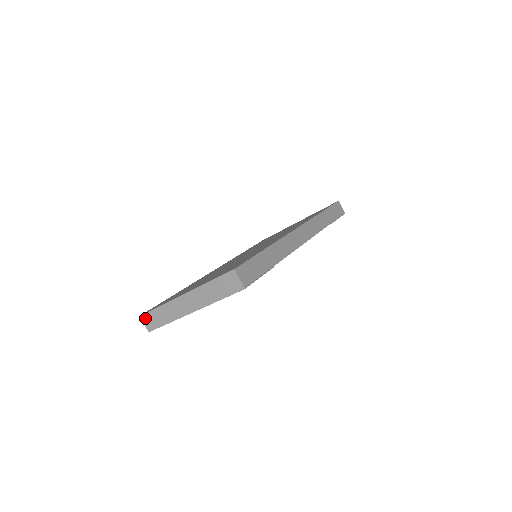
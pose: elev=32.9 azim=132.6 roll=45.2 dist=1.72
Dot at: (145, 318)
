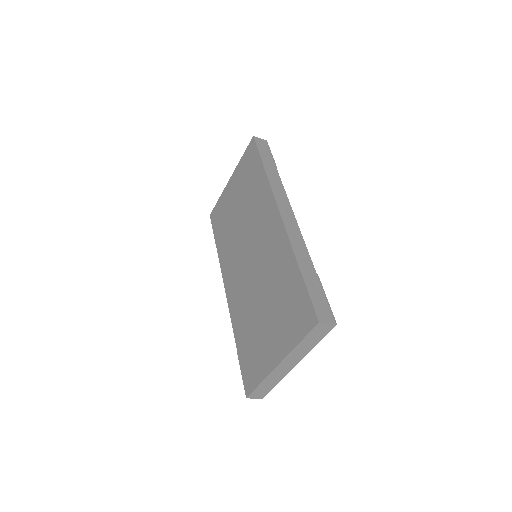
Dot at: (253, 396)
